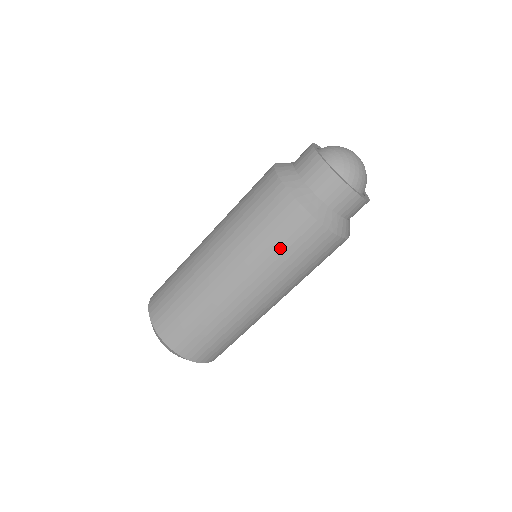
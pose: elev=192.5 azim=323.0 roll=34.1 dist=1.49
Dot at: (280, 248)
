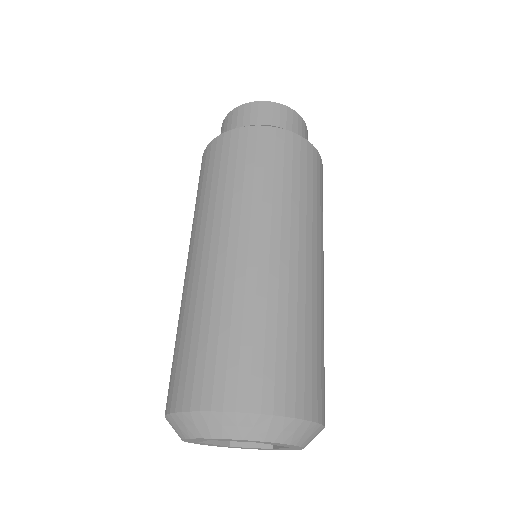
Dot at: (228, 174)
